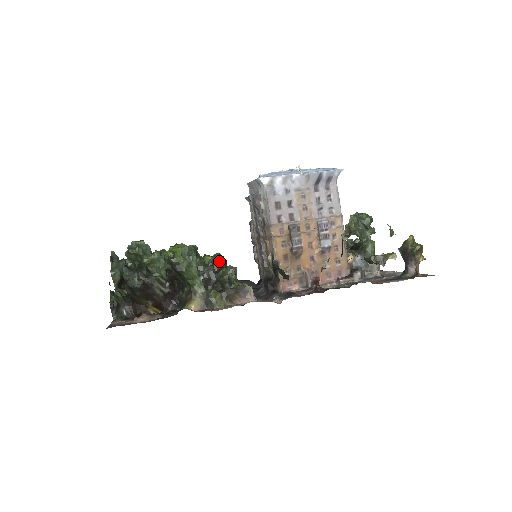
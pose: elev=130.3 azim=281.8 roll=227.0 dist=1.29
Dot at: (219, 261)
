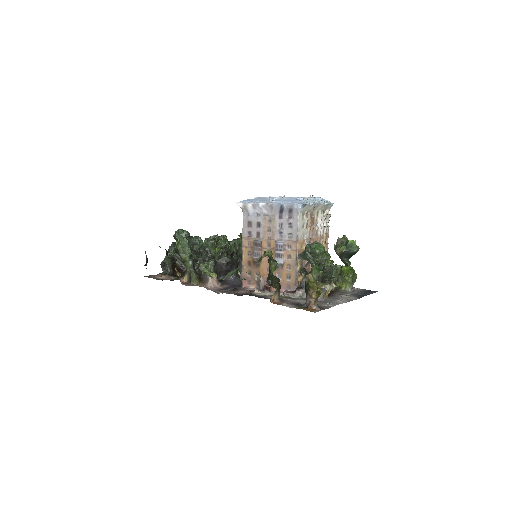
Dot at: (220, 254)
